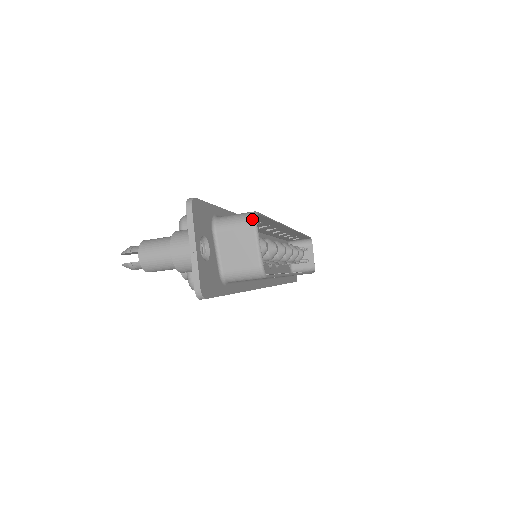
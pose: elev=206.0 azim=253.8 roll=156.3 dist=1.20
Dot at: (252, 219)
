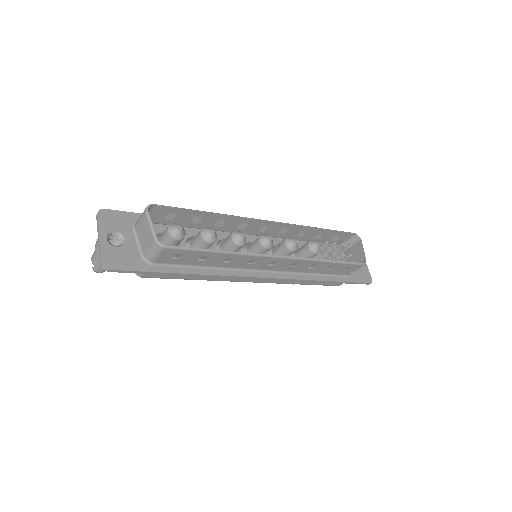
Dot at: (145, 209)
